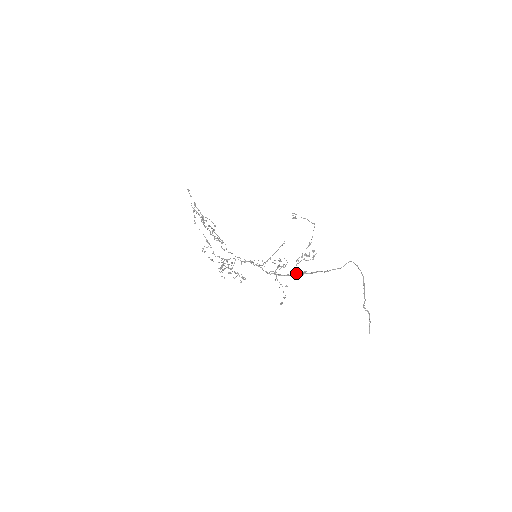
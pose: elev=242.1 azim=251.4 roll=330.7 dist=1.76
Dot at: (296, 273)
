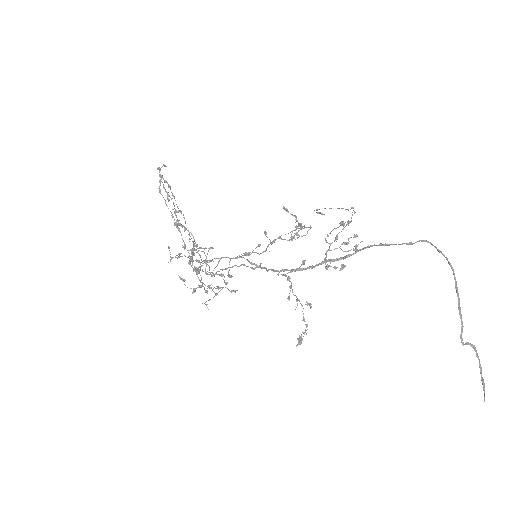
Dot at: (327, 260)
